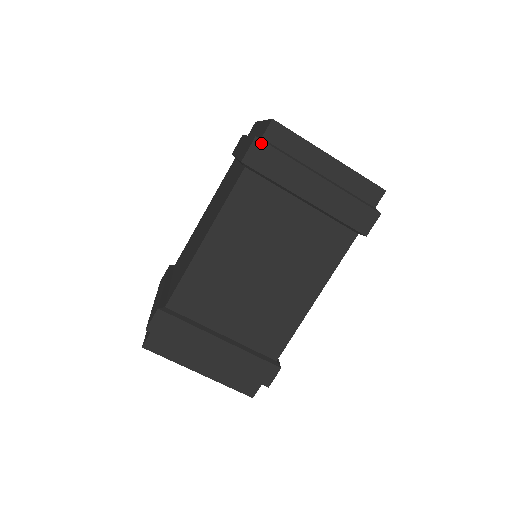
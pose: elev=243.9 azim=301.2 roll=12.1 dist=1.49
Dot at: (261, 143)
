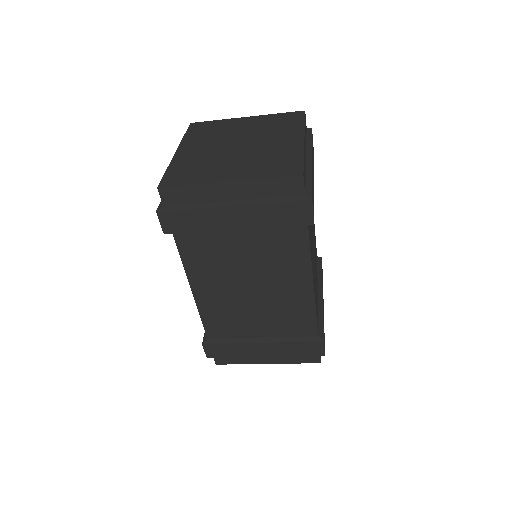
Dot at: (164, 213)
